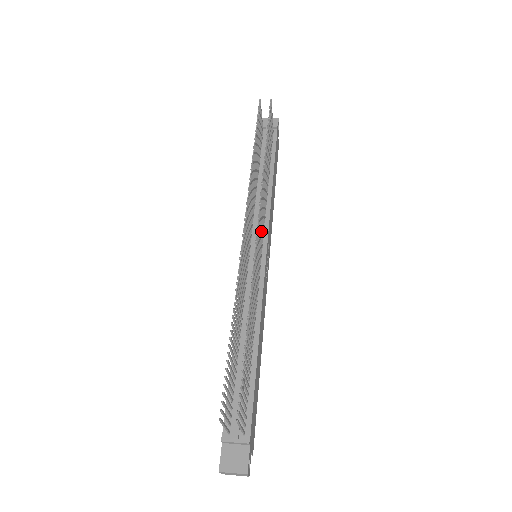
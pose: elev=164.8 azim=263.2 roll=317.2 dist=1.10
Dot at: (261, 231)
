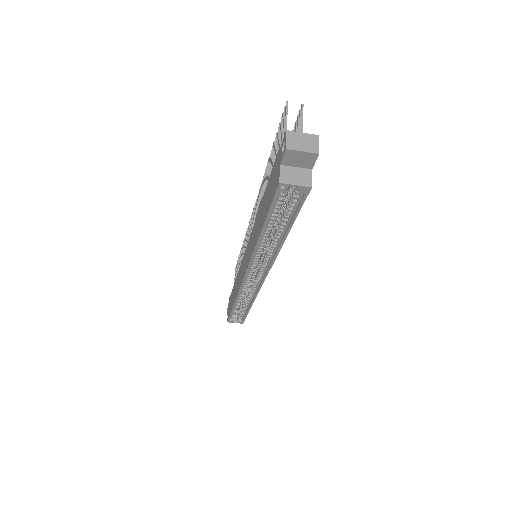
Dot at: occluded
